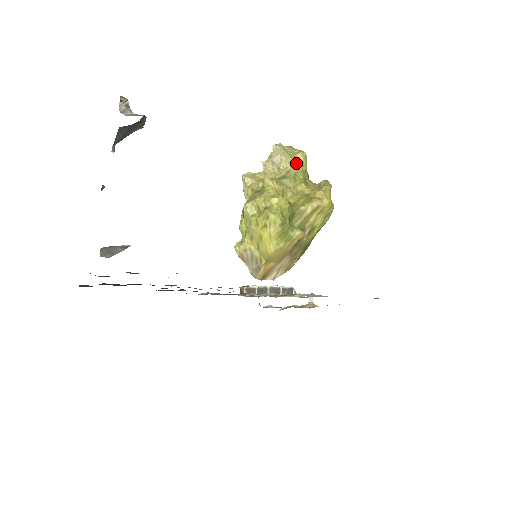
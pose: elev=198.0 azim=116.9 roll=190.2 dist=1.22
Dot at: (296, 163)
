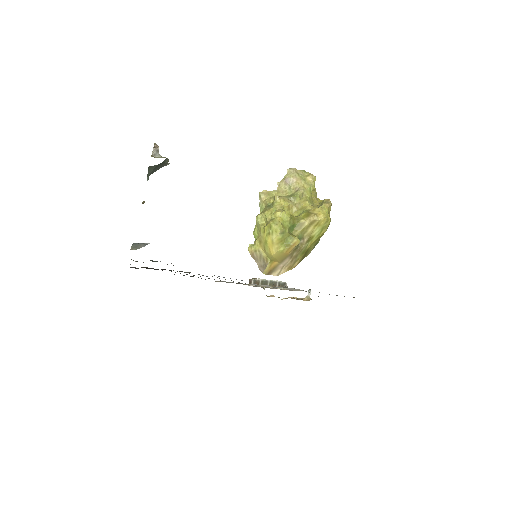
Dot at: (305, 184)
